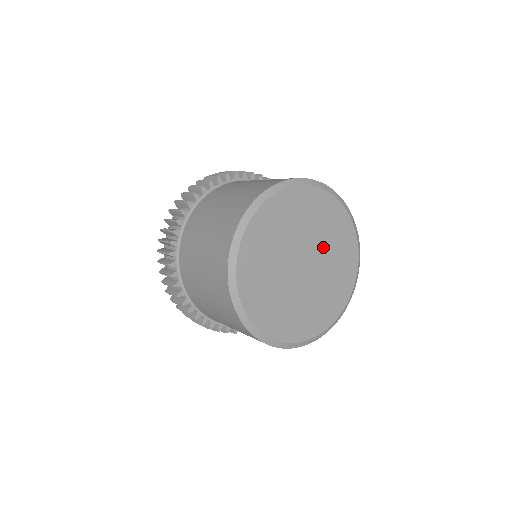
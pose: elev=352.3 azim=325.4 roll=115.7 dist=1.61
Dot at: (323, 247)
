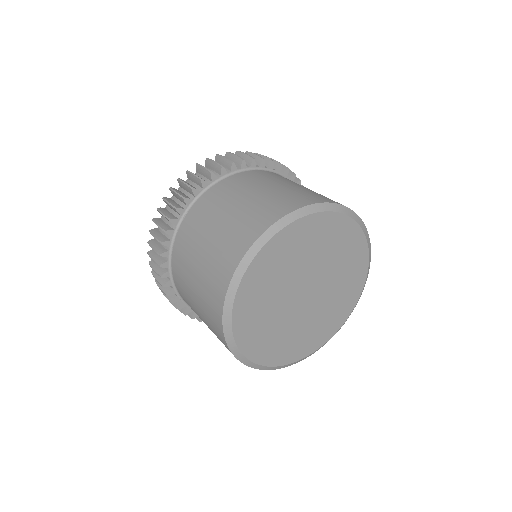
Dot at: (321, 263)
